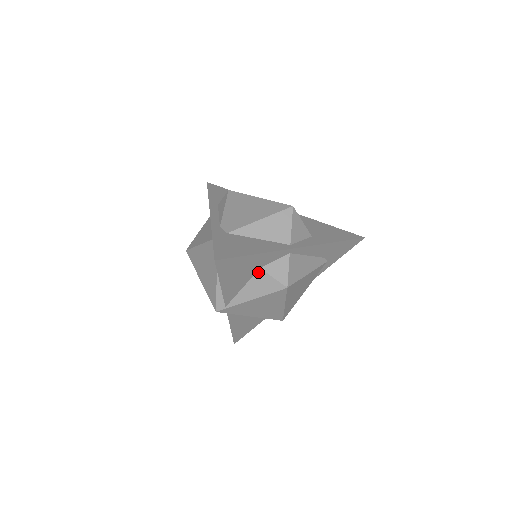
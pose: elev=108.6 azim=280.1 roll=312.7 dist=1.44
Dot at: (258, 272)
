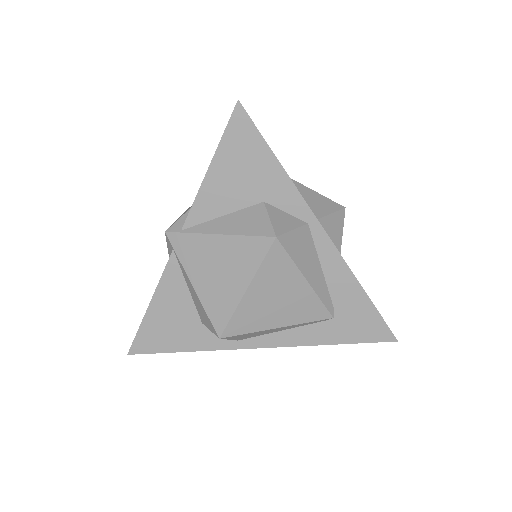
Dot at: (257, 205)
